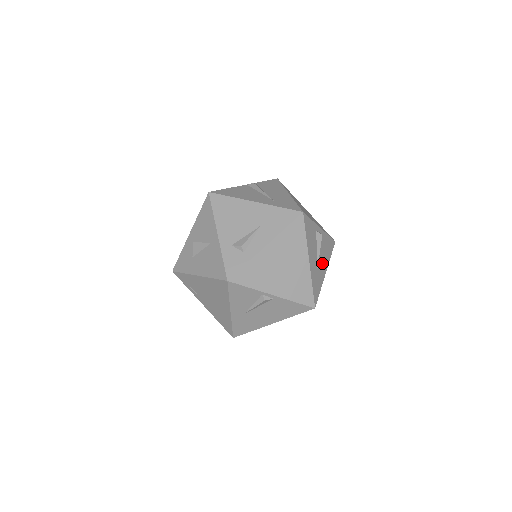
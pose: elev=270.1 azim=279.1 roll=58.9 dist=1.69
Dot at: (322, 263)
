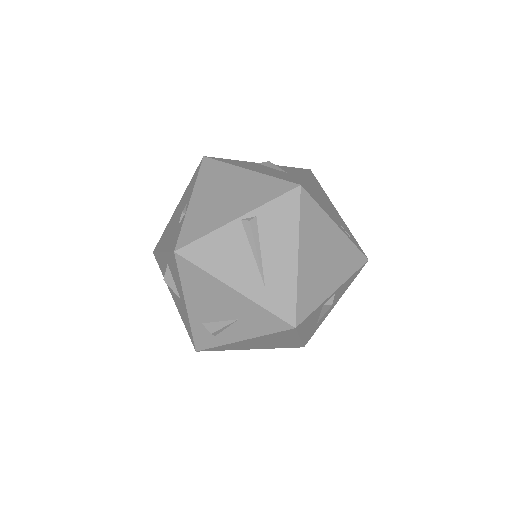
Dot at: occluded
